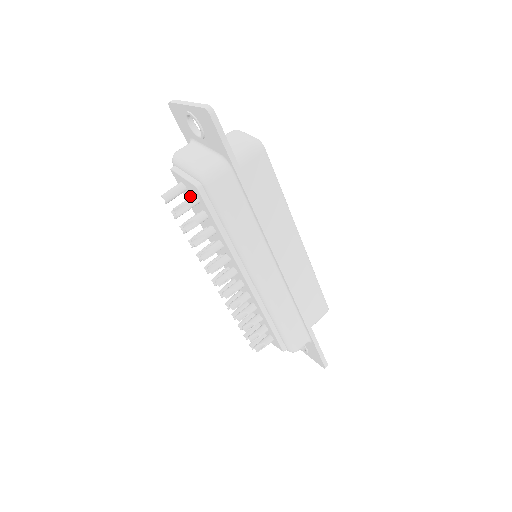
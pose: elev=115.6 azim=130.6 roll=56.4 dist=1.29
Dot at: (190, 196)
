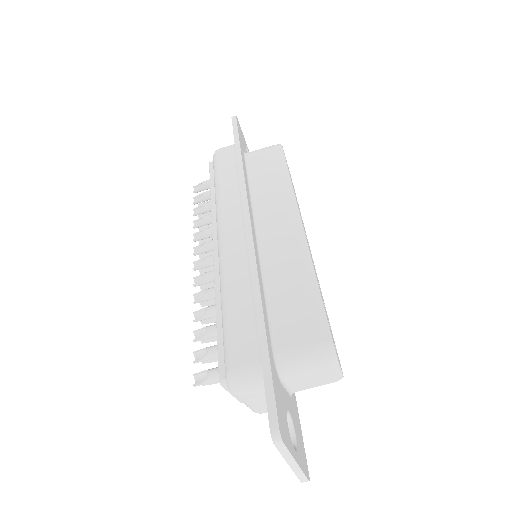
Dot at: occluded
